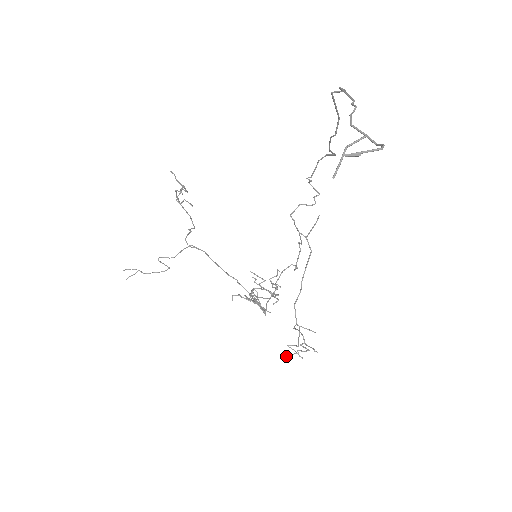
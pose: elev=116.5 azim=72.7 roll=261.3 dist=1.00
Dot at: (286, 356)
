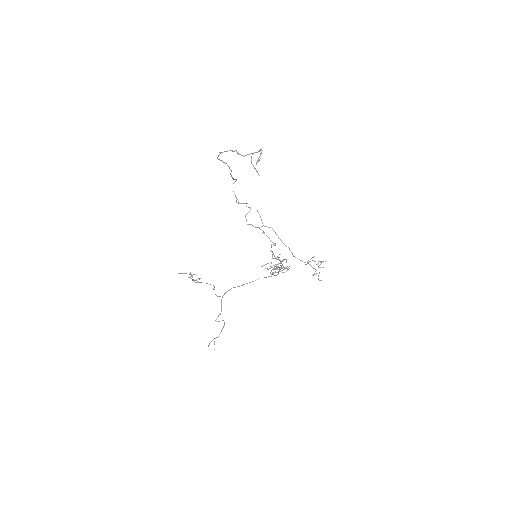
Dot at: (318, 278)
